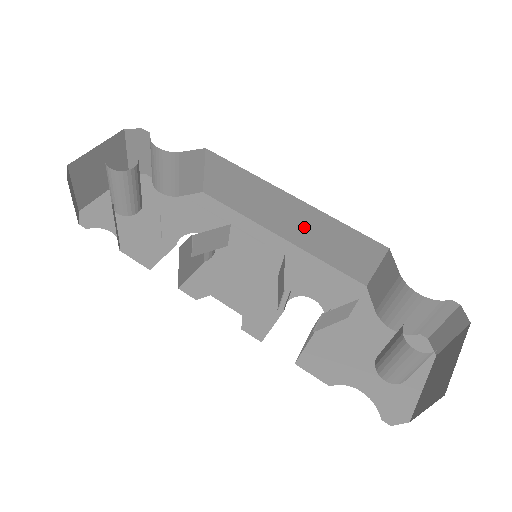
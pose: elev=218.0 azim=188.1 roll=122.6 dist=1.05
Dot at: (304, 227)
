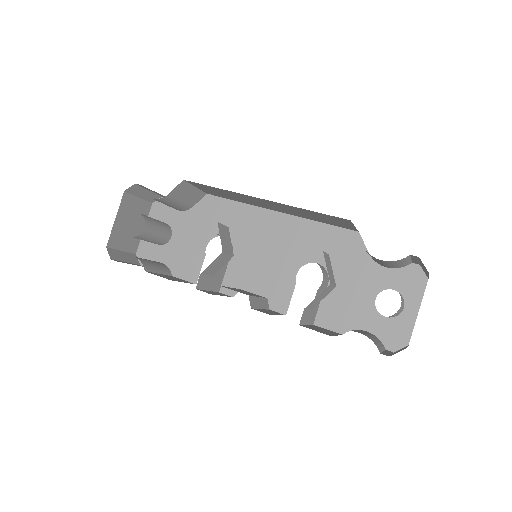
Dot at: (286, 209)
